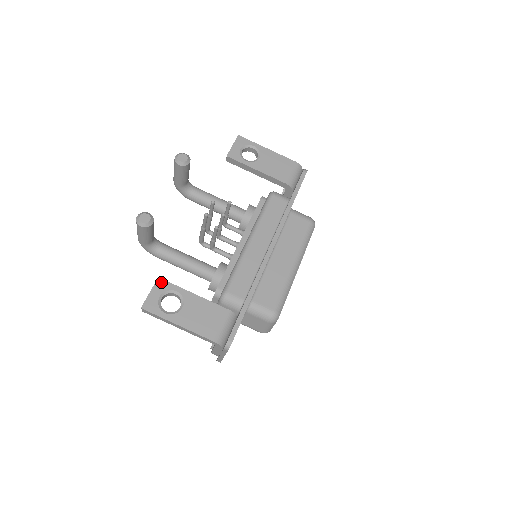
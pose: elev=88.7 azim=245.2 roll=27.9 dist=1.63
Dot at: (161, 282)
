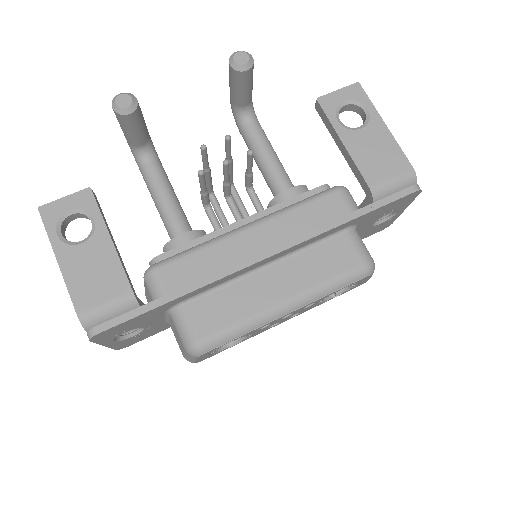
Dot at: (88, 195)
